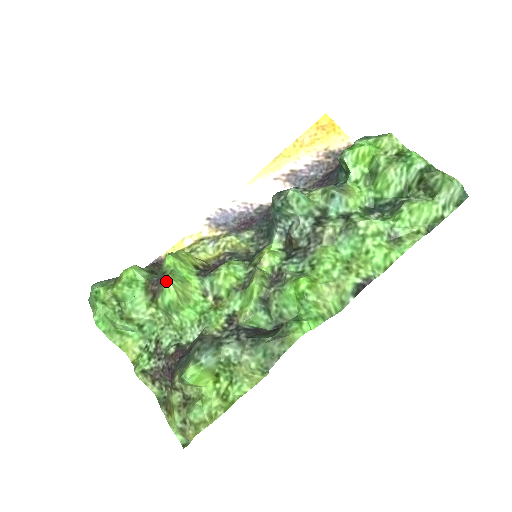
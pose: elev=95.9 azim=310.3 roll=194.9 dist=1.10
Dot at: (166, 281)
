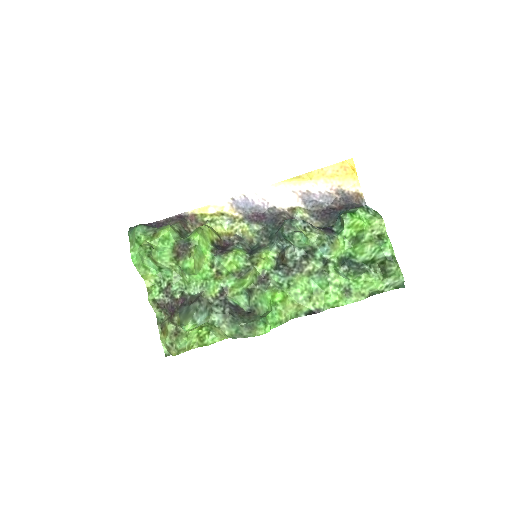
Dot at: (190, 255)
